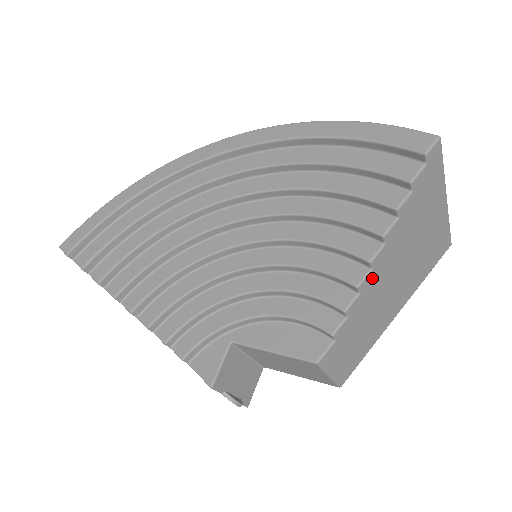
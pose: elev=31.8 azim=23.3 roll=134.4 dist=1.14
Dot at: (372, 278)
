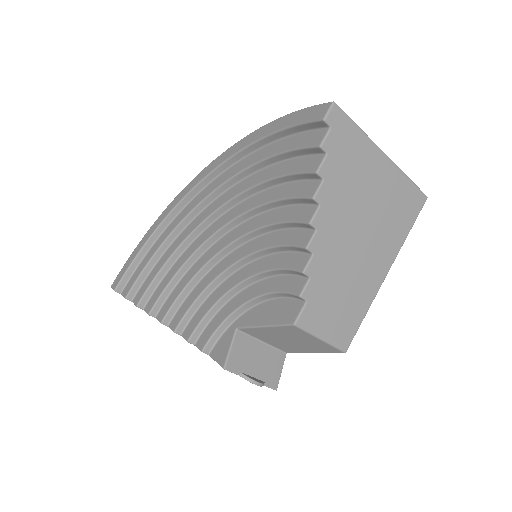
Dot at: (322, 238)
